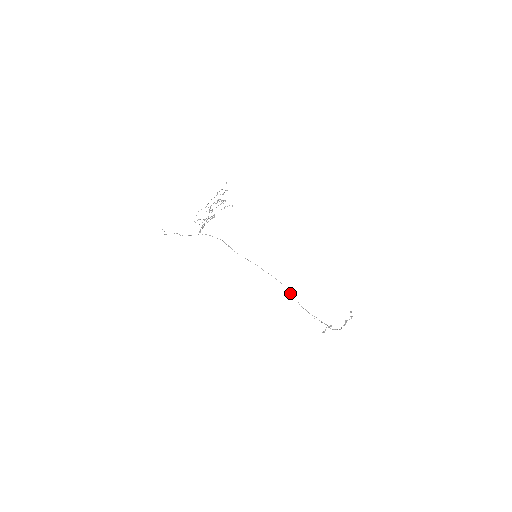
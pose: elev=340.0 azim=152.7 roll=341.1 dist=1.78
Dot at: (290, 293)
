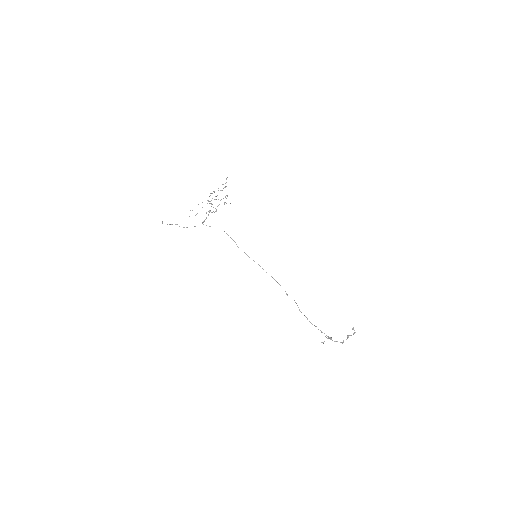
Dot at: occluded
